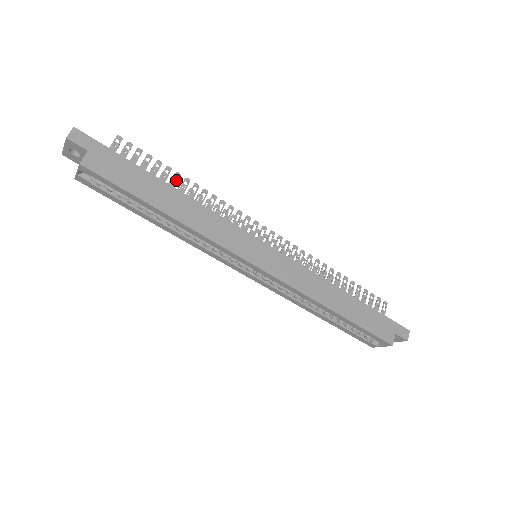
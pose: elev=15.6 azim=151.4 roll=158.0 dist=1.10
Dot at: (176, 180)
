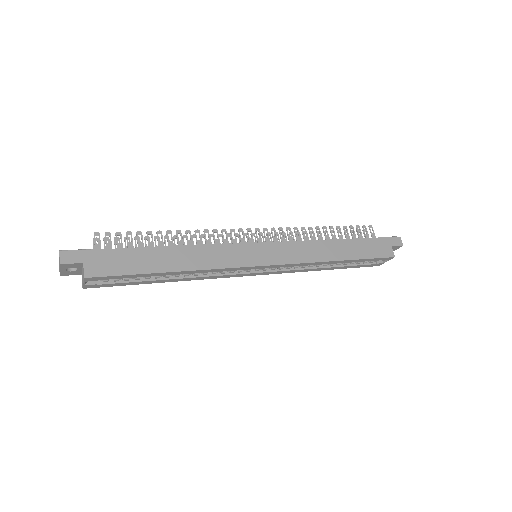
Dot at: (159, 237)
